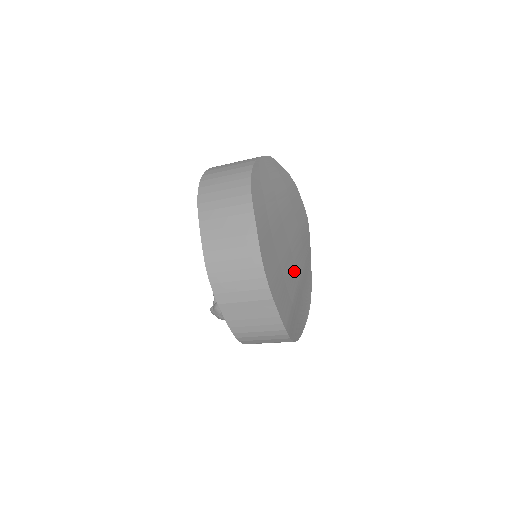
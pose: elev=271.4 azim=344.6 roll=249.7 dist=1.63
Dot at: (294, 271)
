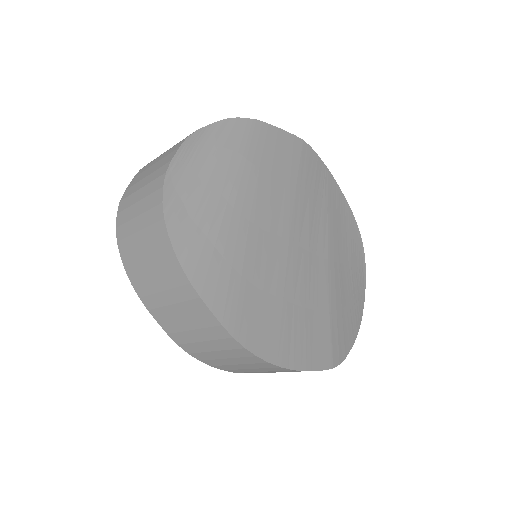
Dot at: (314, 261)
